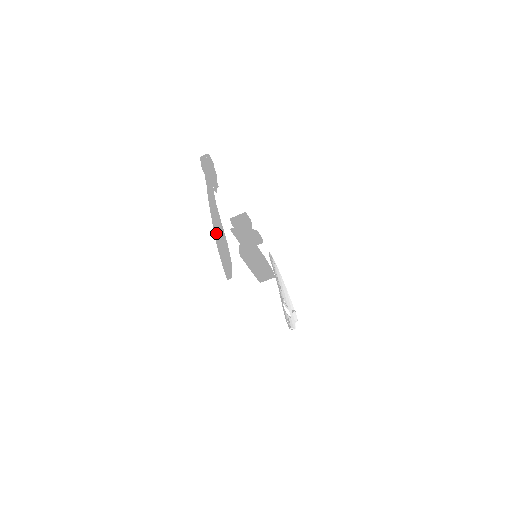
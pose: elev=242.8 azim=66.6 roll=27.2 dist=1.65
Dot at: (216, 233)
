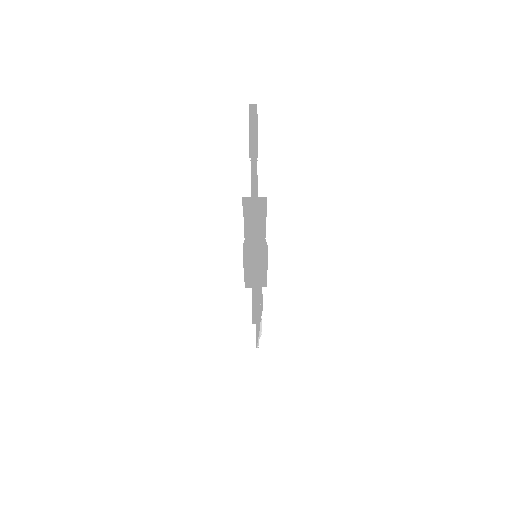
Dot at: (254, 244)
